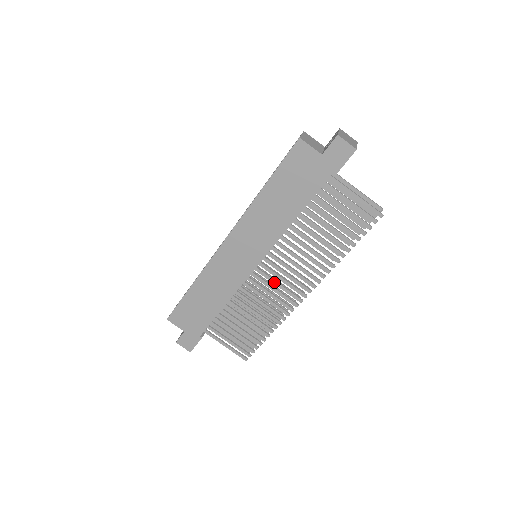
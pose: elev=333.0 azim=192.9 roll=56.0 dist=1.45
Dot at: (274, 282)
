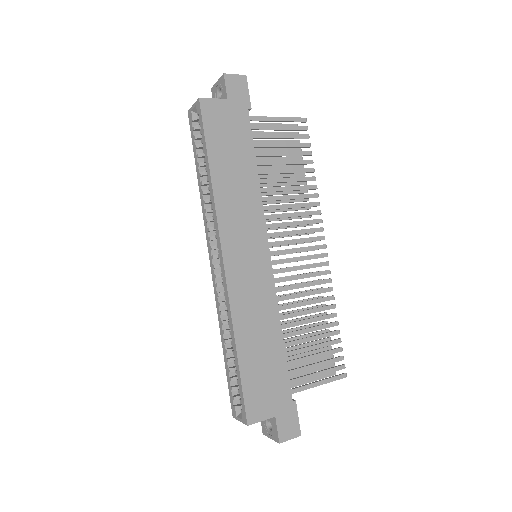
Dot at: (294, 260)
